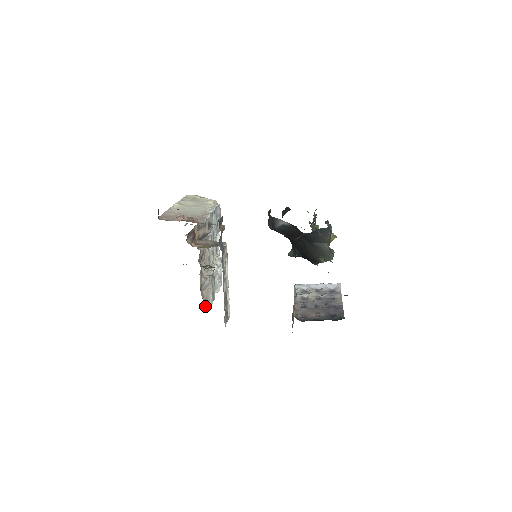
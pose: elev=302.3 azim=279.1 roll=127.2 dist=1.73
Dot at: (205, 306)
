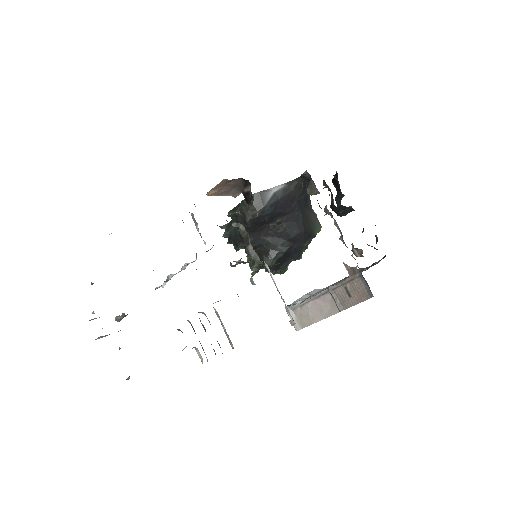
Dot at: occluded
